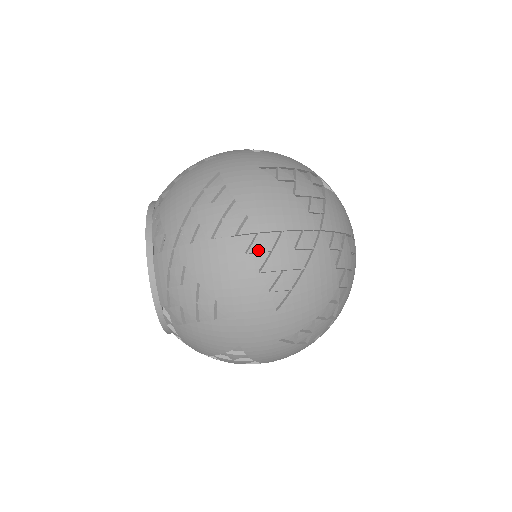
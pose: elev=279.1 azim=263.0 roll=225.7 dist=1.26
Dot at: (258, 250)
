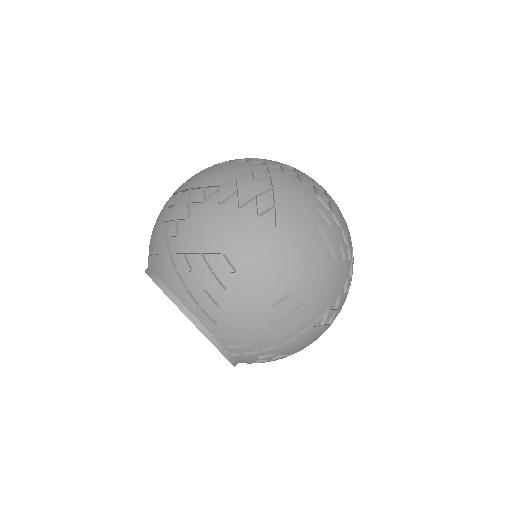
Dot at: (226, 196)
